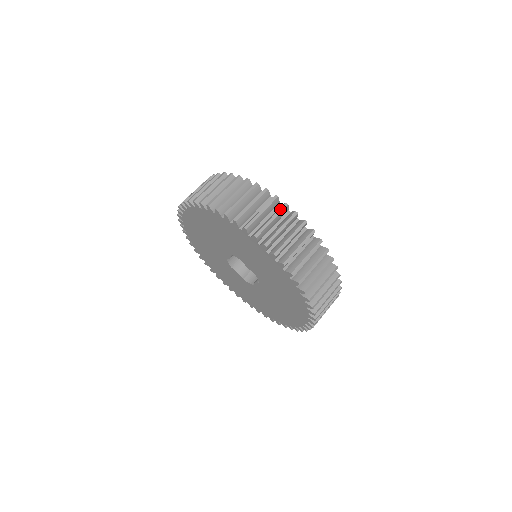
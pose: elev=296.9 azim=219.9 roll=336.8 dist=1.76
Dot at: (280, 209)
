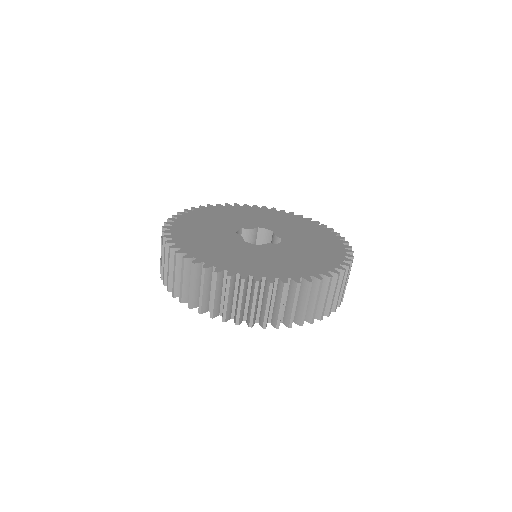
Dot at: (283, 293)
